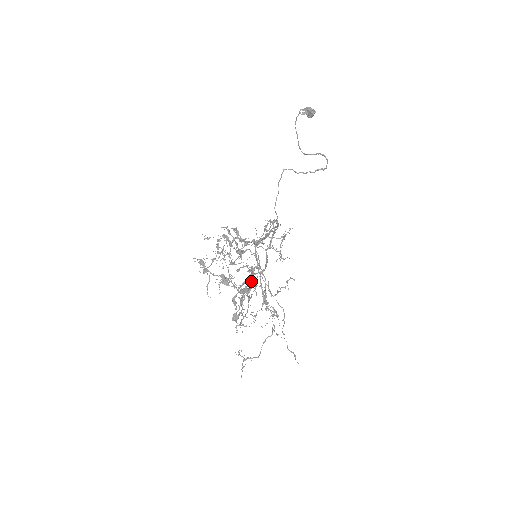
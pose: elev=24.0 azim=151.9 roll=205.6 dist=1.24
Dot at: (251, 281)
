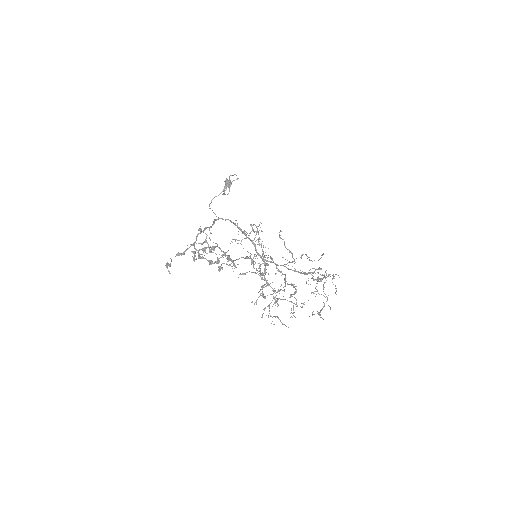
Dot at: (241, 257)
